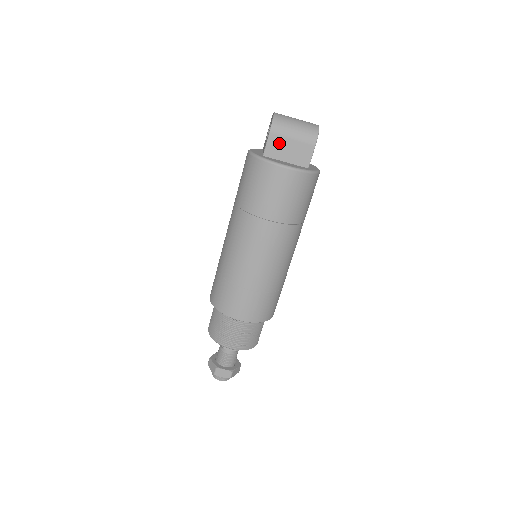
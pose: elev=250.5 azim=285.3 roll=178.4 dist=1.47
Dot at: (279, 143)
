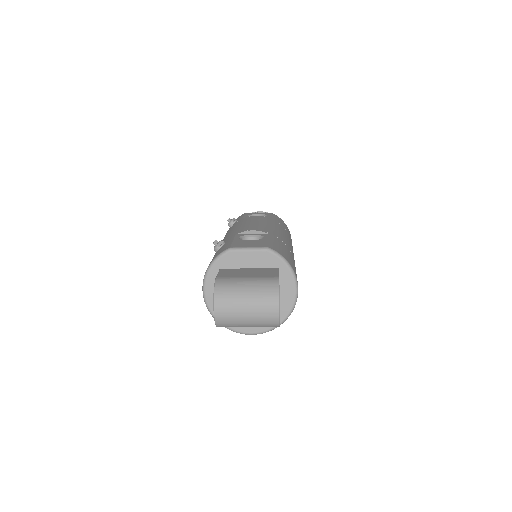
Dot at: occluded
